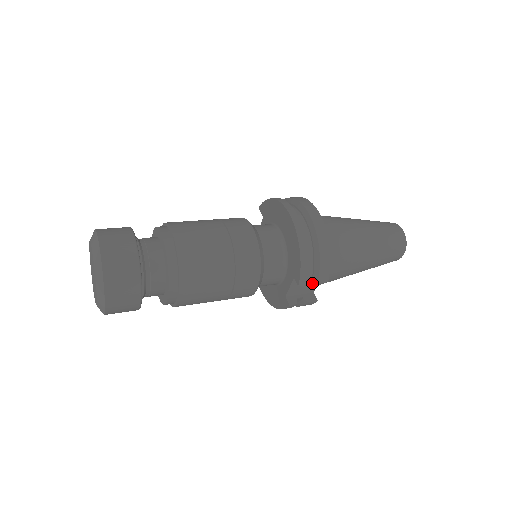
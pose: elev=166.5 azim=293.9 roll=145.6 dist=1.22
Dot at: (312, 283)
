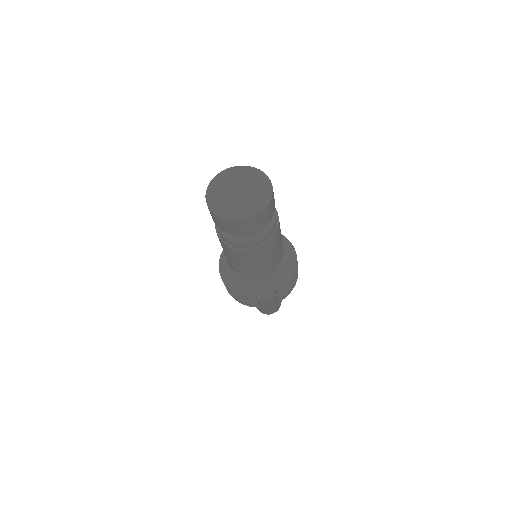
Dot at: (268, 296)
